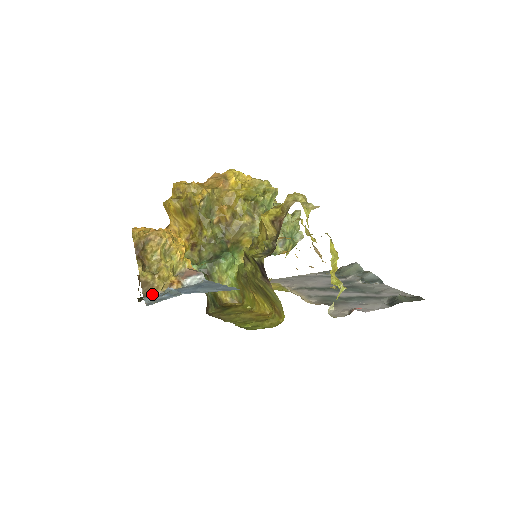
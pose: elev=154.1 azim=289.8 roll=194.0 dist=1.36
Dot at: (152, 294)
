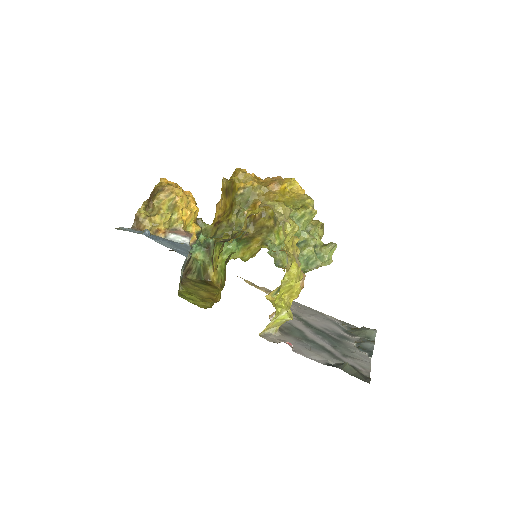
Dot at: (139, 230)
